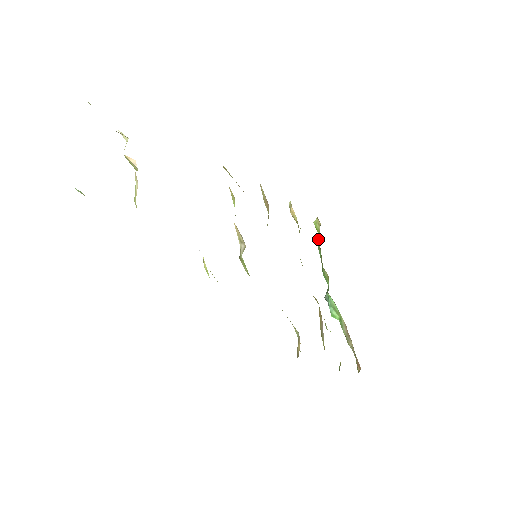
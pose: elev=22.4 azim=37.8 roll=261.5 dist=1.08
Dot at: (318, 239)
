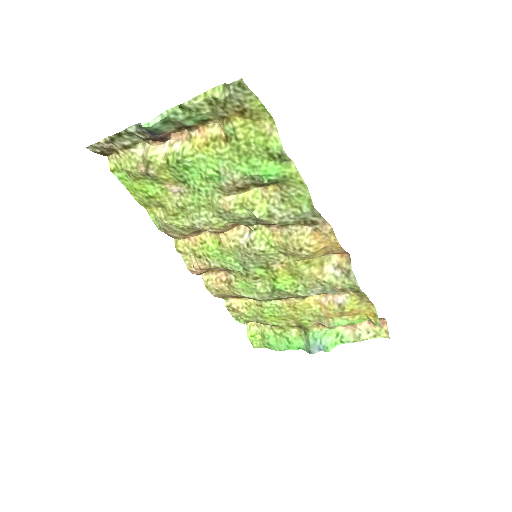
Dot at: (262, 332)
